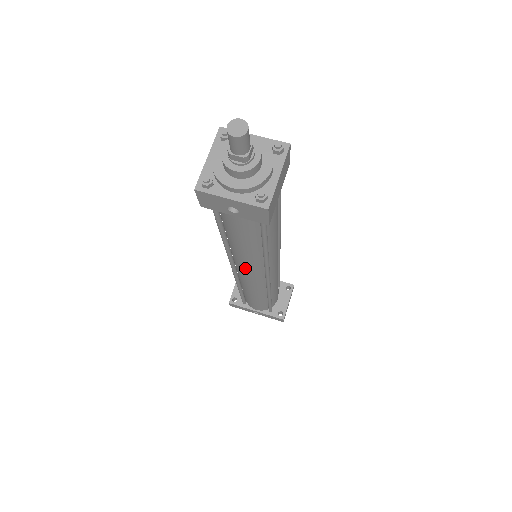
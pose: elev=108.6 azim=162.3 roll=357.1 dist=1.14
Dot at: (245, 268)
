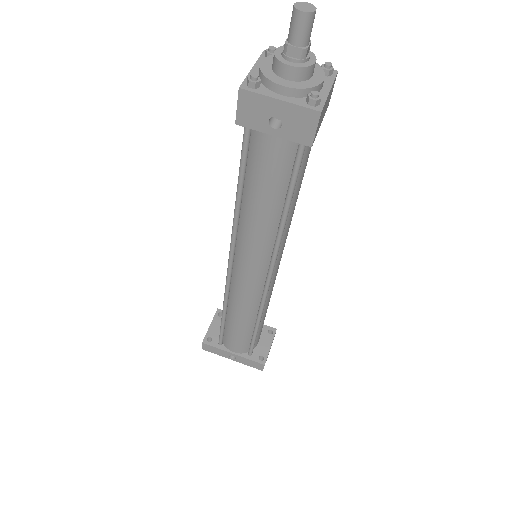
Dot at: (248, 257)
